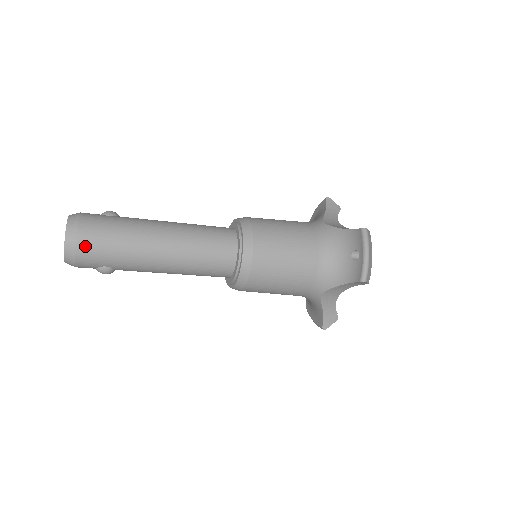
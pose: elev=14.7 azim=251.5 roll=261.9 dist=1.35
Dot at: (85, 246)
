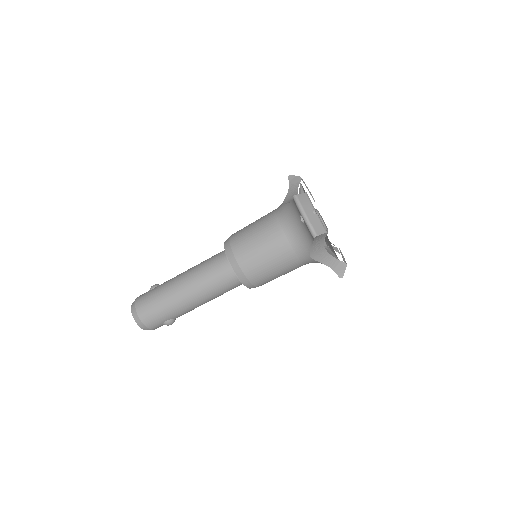
Dot at: (145, 317)
